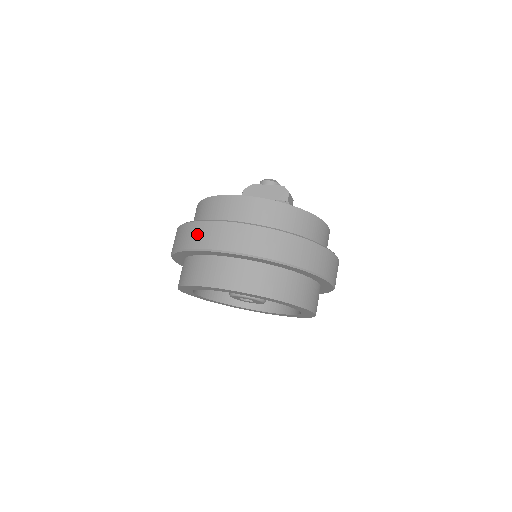
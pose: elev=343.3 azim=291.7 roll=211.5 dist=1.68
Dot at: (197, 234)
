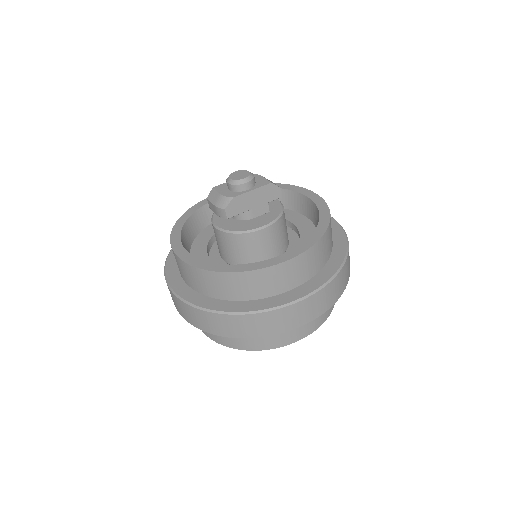
Dot at: (272, 323)
